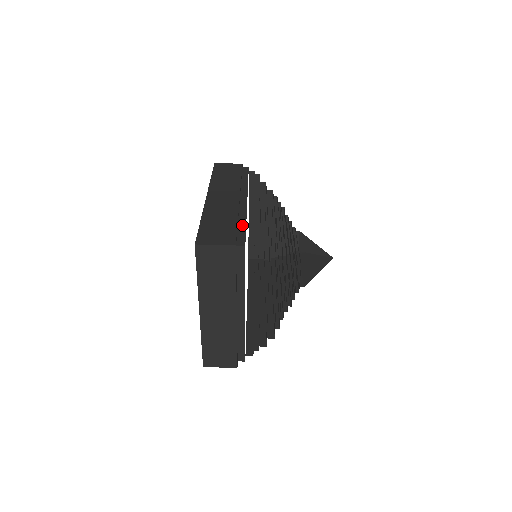
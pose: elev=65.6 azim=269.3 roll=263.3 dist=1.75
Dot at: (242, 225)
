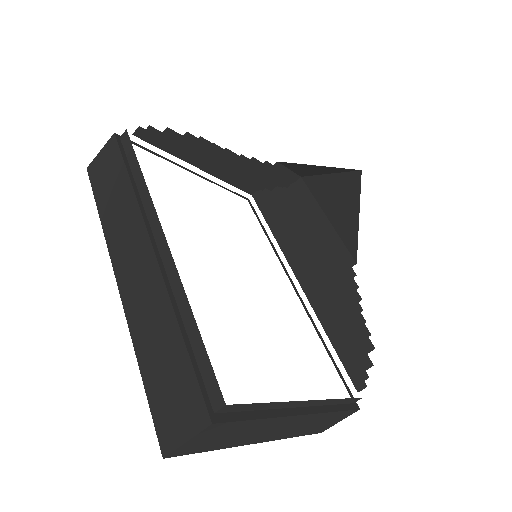
Dot at: (193, 334)
